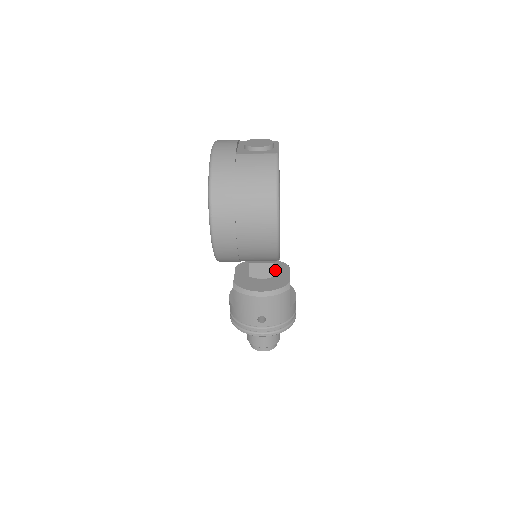
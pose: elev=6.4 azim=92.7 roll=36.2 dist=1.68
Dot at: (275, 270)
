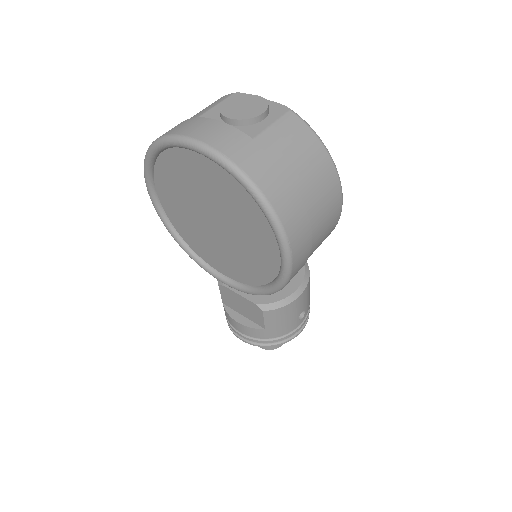
Dot at: occluded
